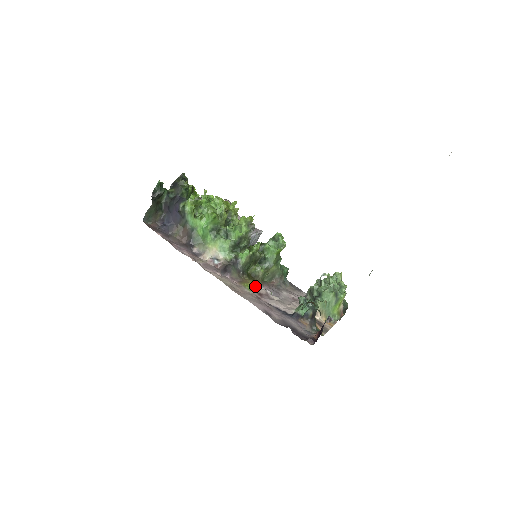
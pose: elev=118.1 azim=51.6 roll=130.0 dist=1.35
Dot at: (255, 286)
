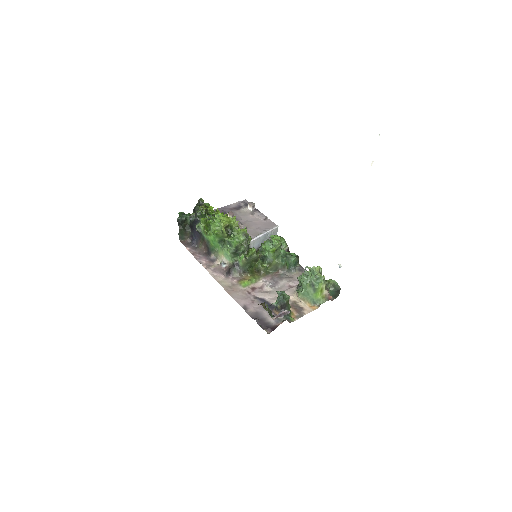
Dot at: (253, 281)
